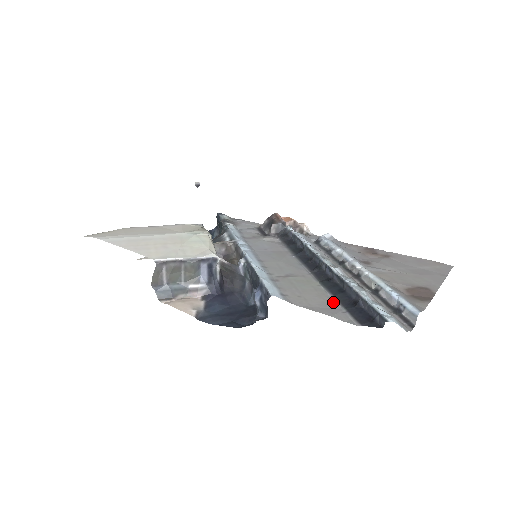
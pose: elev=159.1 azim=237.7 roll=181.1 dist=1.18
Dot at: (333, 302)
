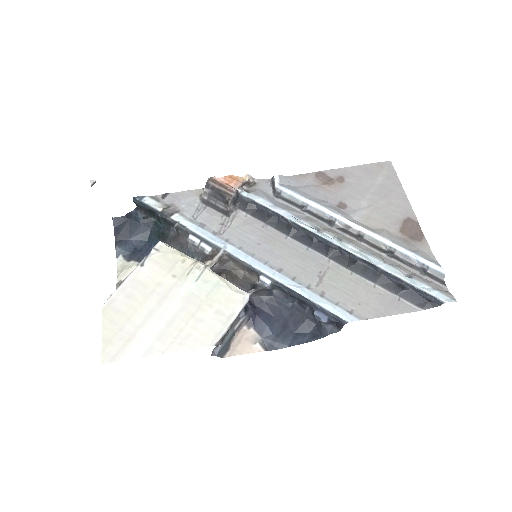
Dot at: (382, 292)
